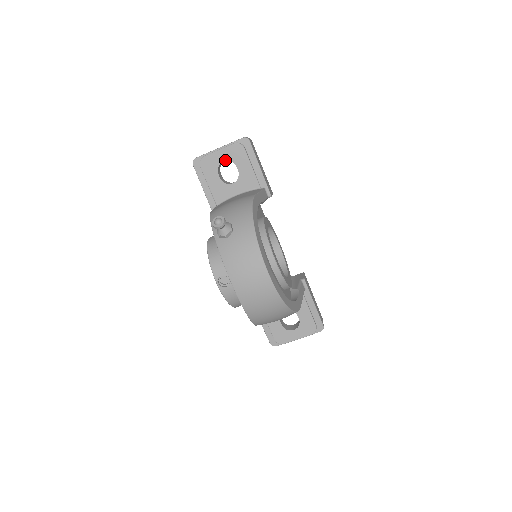
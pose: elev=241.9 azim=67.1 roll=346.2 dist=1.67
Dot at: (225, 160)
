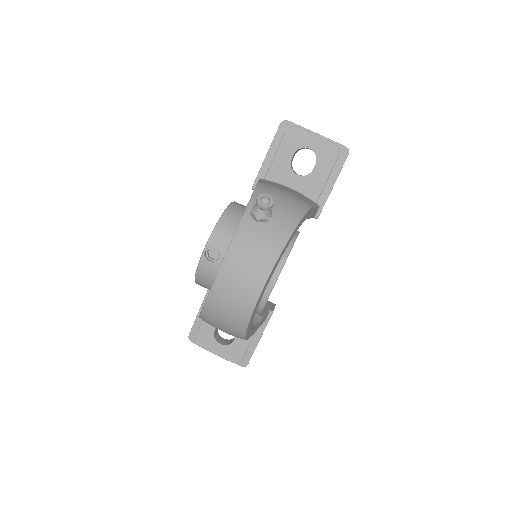
Dot at: (312, 149)
